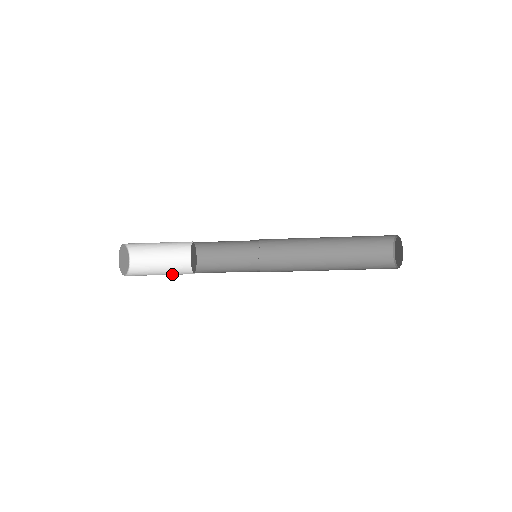
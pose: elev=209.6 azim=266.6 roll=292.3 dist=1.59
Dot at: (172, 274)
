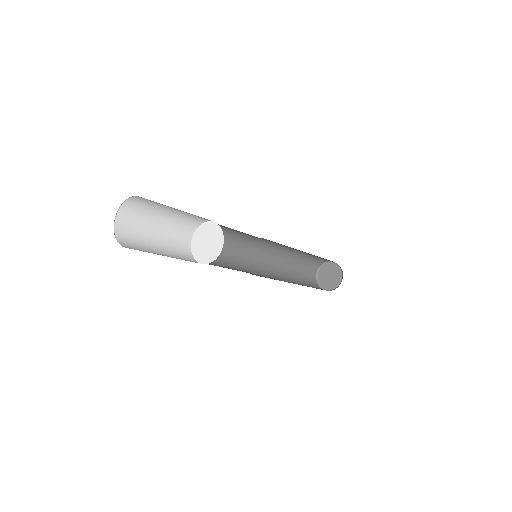
Dot at: occluded
